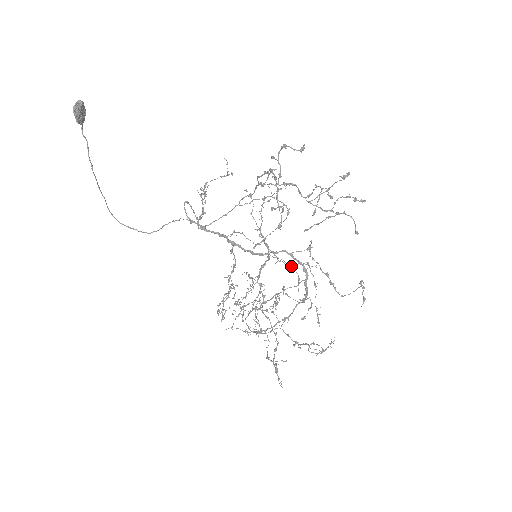
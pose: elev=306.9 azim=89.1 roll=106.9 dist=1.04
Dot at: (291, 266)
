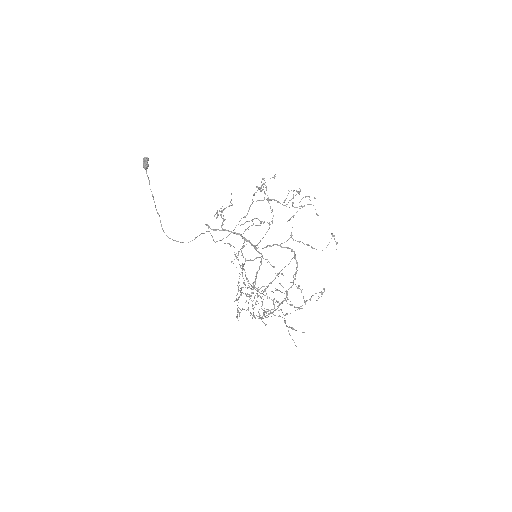
Dot at: (265, 295)
